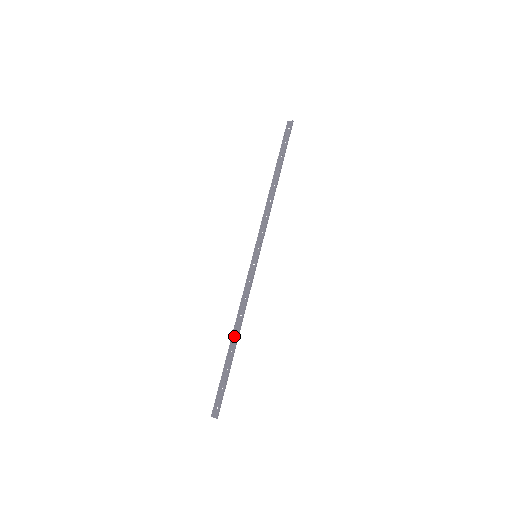
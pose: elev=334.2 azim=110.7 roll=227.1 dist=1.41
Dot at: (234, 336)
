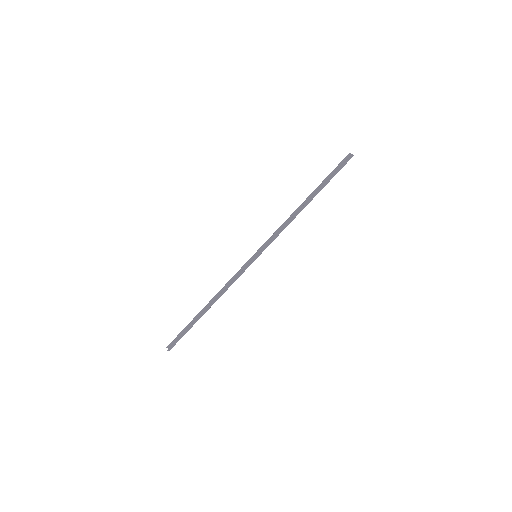
Dot at: (209, 305)
